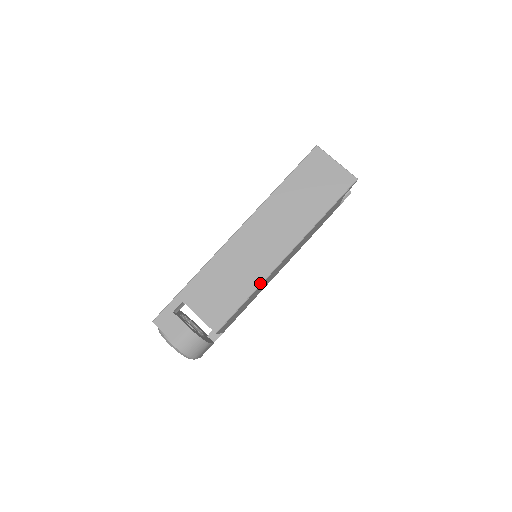
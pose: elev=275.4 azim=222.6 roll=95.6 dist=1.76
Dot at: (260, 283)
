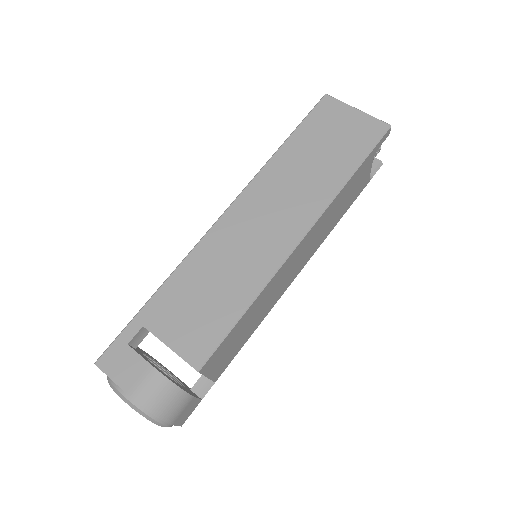
Dot at: (264, 284)
